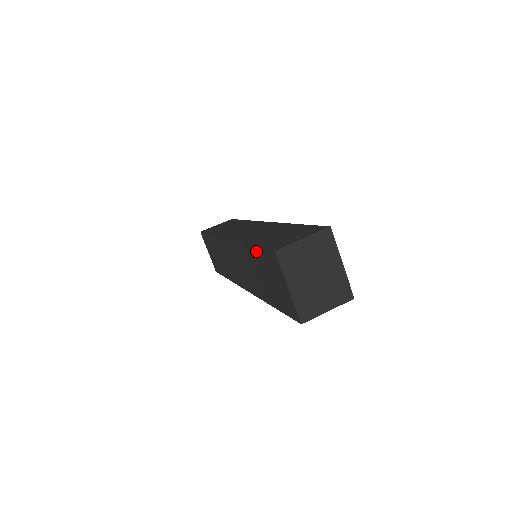
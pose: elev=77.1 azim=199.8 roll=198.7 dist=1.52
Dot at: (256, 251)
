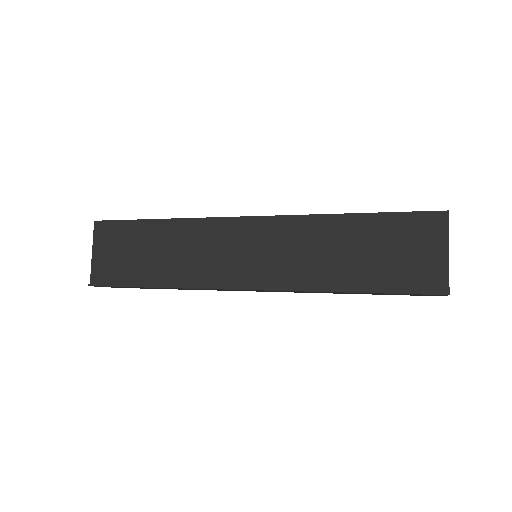
Dot at: (375, 219)
